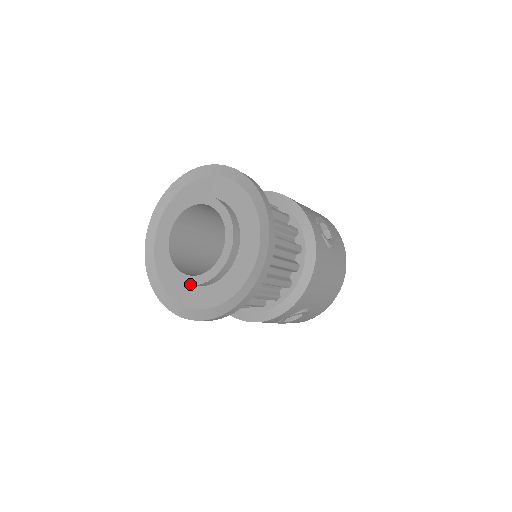
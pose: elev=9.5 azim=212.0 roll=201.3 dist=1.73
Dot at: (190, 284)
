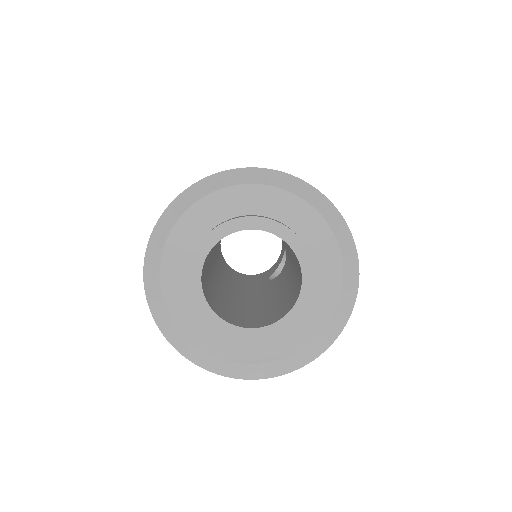
Dot at: (285, 330)
